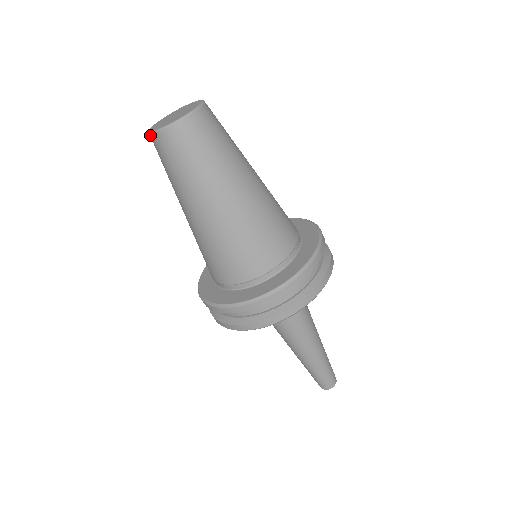
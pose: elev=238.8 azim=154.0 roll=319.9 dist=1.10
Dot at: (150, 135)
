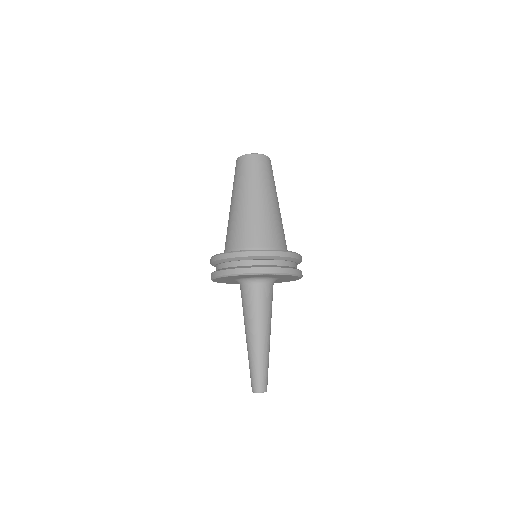
Dot at: (242, 157)
